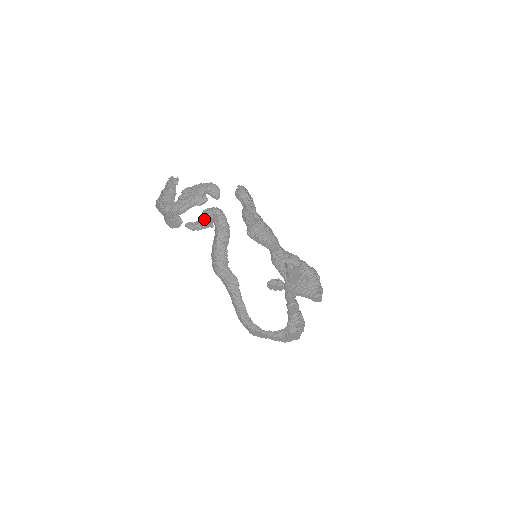
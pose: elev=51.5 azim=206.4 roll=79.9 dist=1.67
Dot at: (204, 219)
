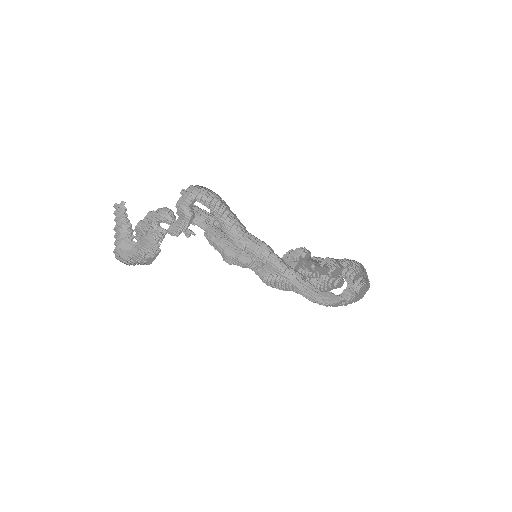
Dot at: (182, 218)
